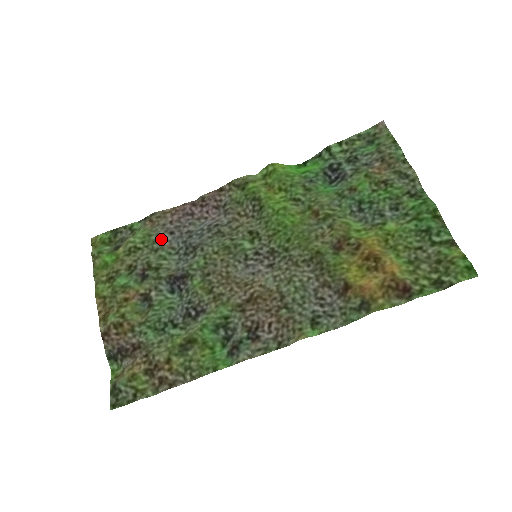
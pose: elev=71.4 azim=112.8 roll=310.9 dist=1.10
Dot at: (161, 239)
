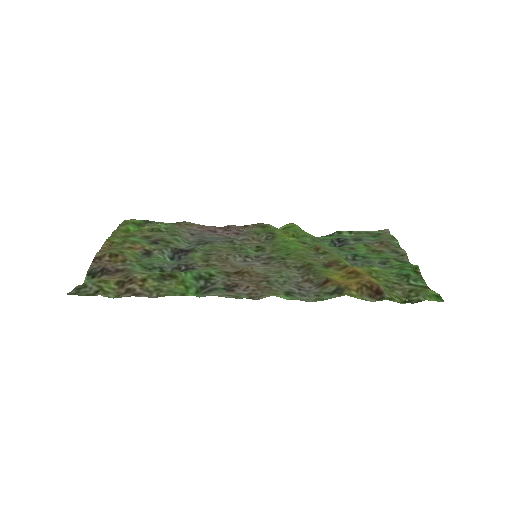
Dot at: (182, 233)
